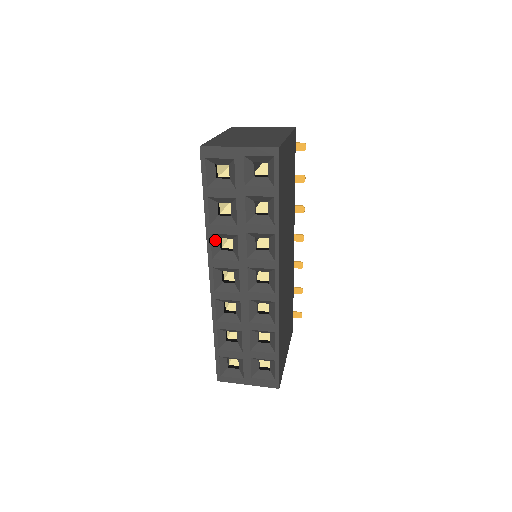
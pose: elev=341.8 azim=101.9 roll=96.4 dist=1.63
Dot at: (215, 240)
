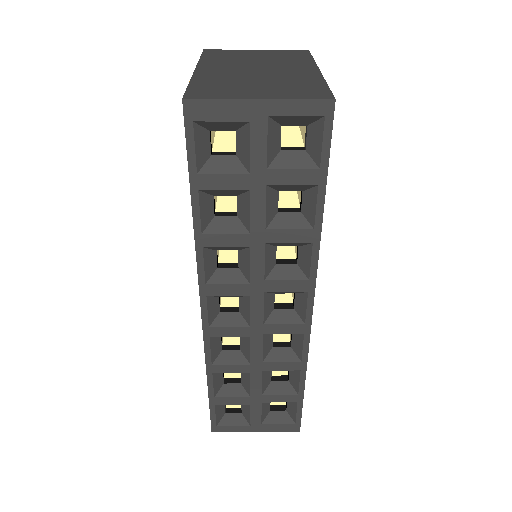
Dot at: (209, 255)
